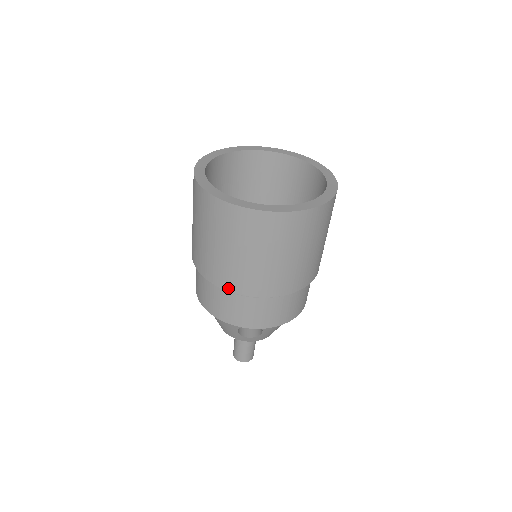
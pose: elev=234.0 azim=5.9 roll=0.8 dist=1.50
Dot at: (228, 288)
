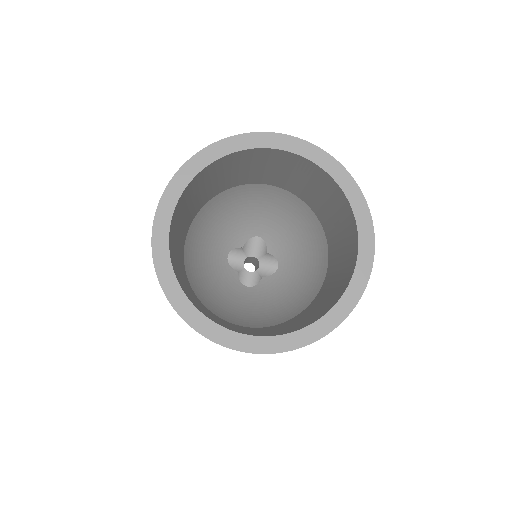
Dot at: occluded
